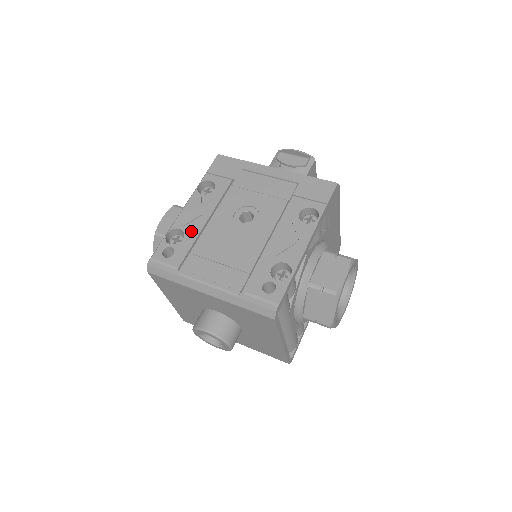
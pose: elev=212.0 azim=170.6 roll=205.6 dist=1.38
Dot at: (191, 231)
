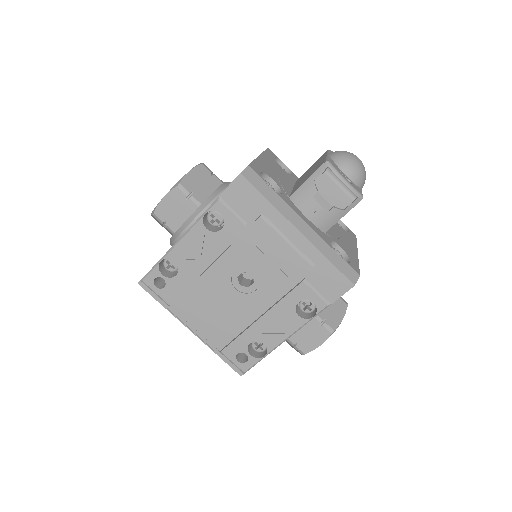
Dot at: (186, 270)
